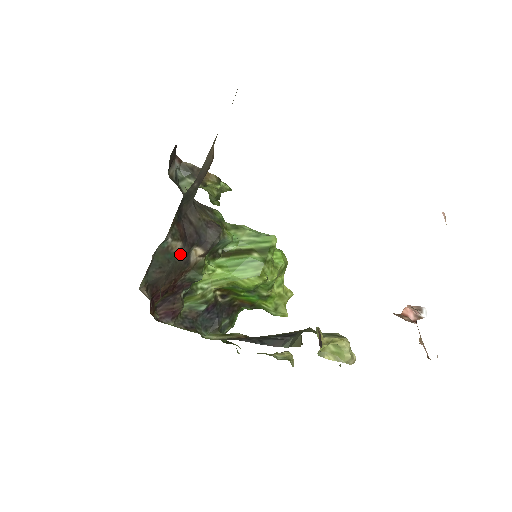
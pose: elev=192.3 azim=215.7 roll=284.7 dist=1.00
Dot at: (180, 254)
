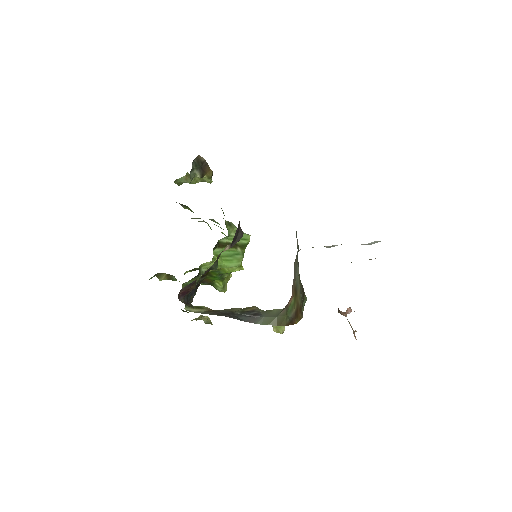
Dot at: occluded
